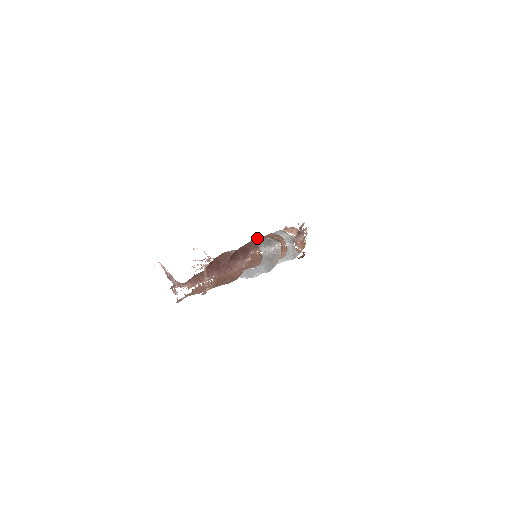
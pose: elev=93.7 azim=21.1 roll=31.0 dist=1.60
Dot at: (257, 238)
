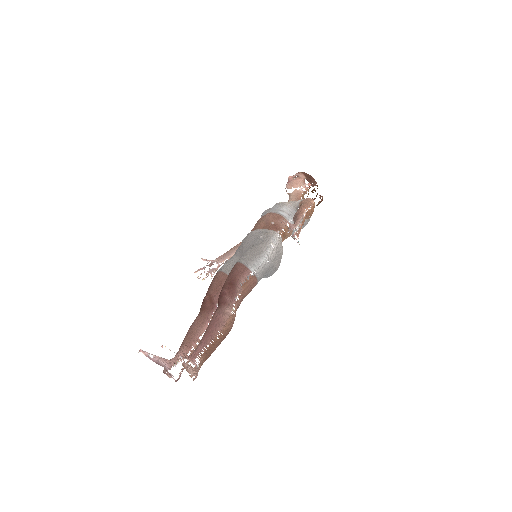
Dot at: (251, 233)
